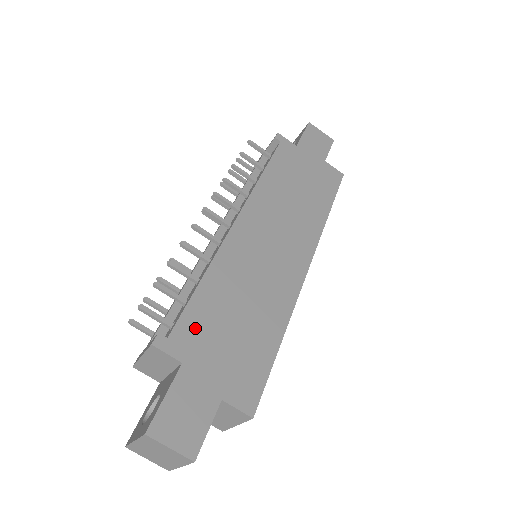
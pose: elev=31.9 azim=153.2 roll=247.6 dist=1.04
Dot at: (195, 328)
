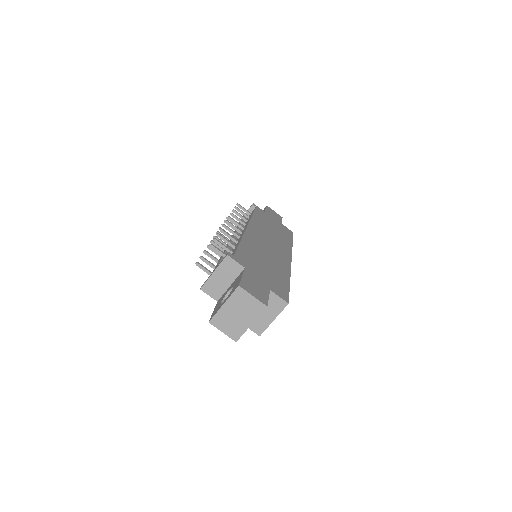
Dot at: (245, 258)
